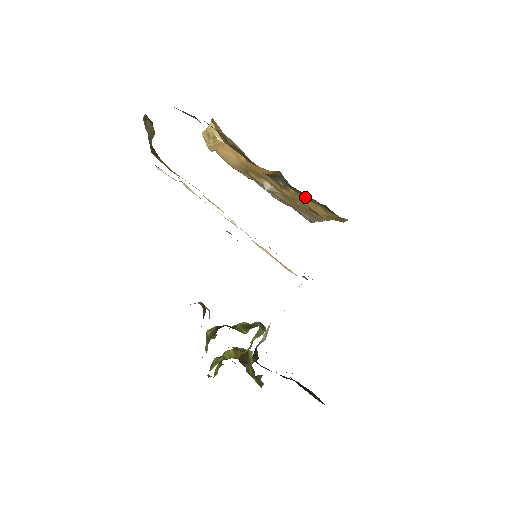
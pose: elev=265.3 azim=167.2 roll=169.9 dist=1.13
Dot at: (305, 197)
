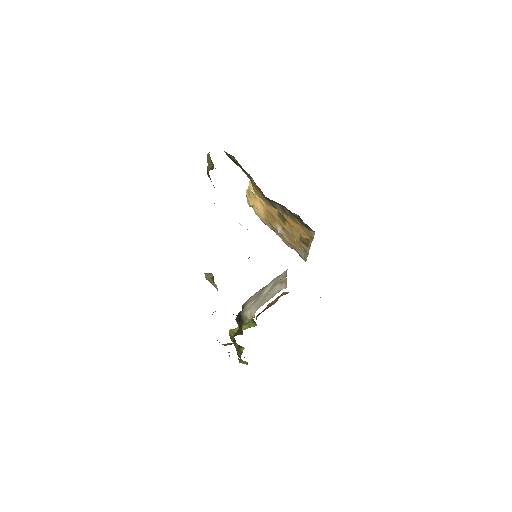
Dot at: (291, 217)
